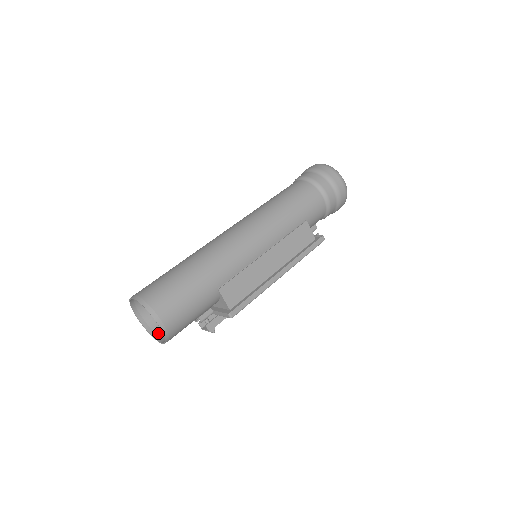
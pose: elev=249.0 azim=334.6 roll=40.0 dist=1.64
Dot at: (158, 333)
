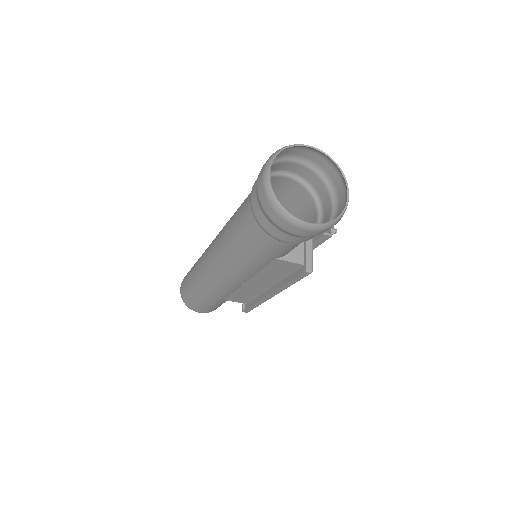
Dot at: occluded
